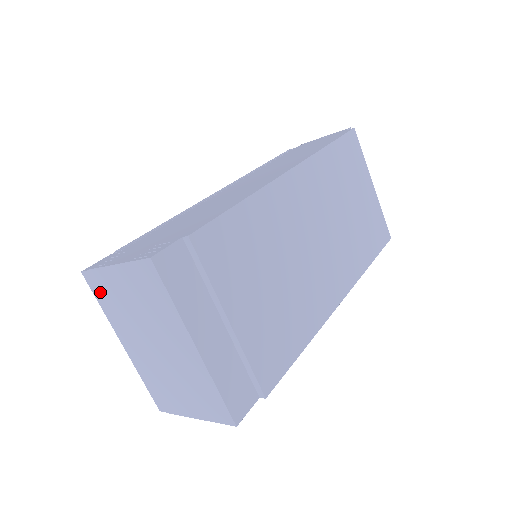
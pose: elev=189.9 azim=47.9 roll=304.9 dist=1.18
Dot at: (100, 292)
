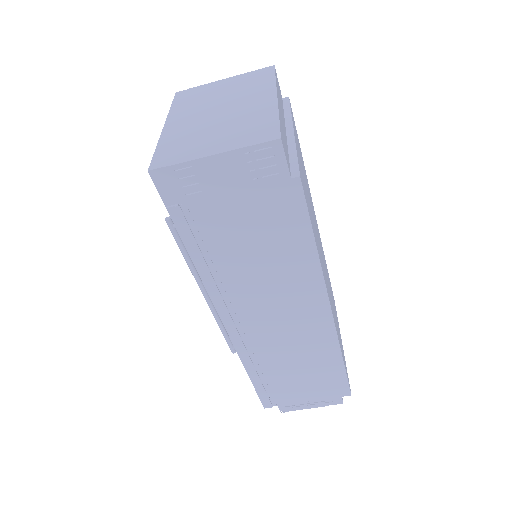
Dot at: (185, 98)
